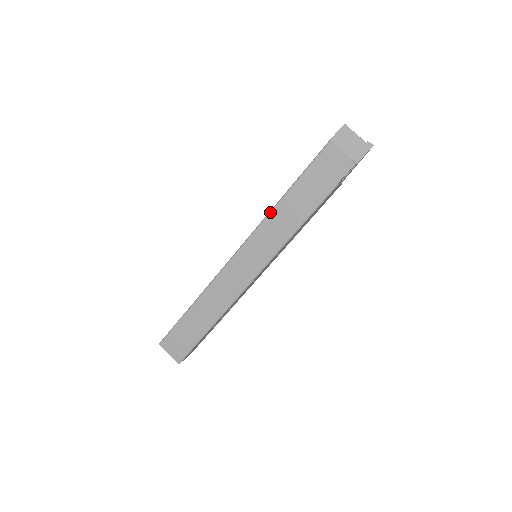
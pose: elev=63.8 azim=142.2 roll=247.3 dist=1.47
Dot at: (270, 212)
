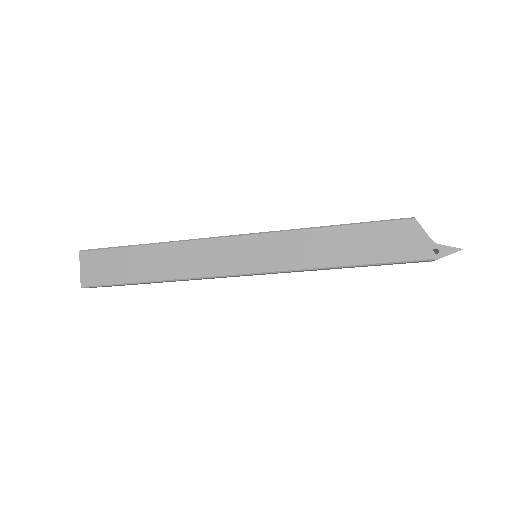
Dot at: occluded
